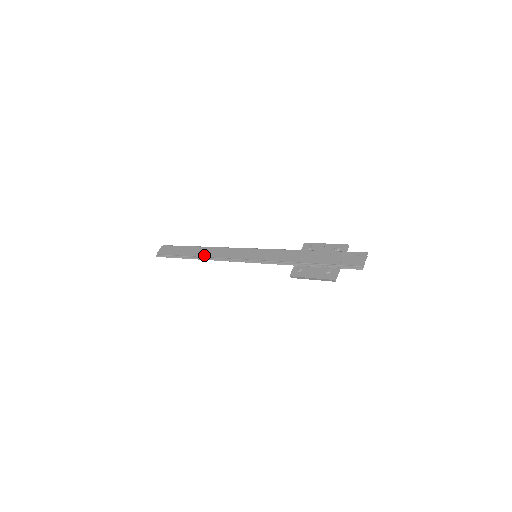
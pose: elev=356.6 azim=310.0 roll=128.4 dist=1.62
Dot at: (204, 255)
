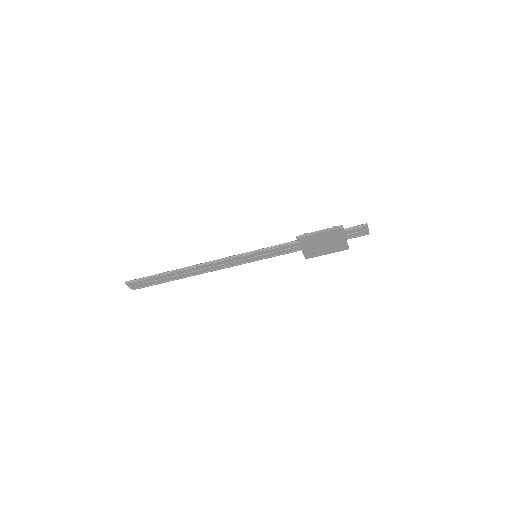
Dot at: occluded
